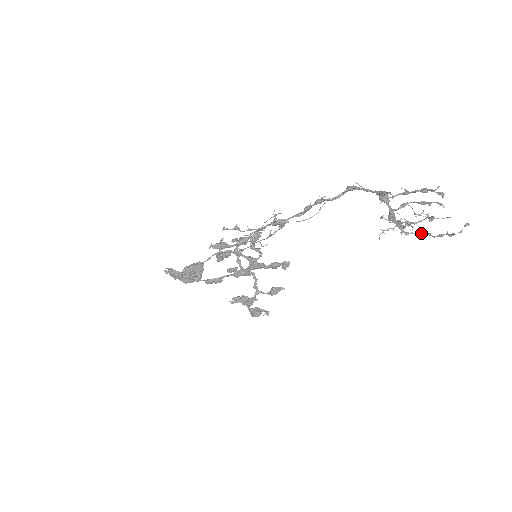
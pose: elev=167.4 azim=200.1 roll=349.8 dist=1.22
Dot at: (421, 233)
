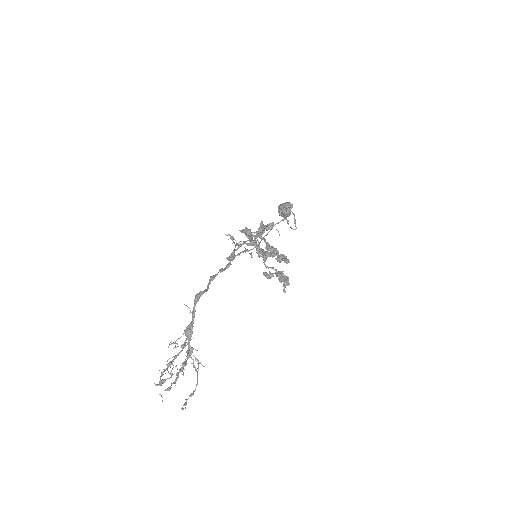
Dot at: (197, 378)
